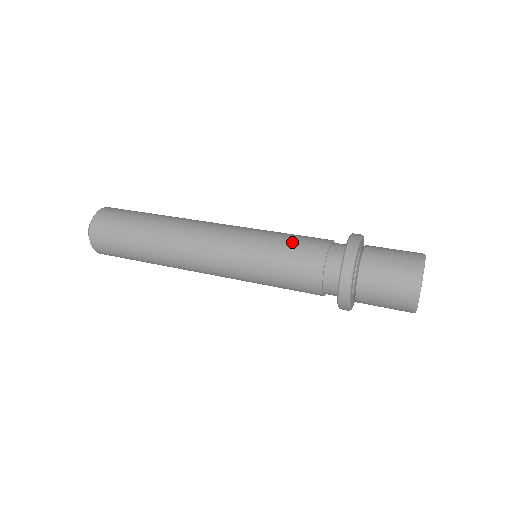
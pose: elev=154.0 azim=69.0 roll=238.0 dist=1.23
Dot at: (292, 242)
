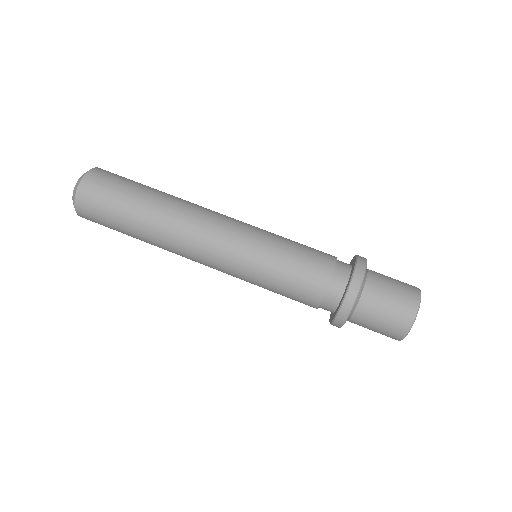
Dot at: (285, 292)
